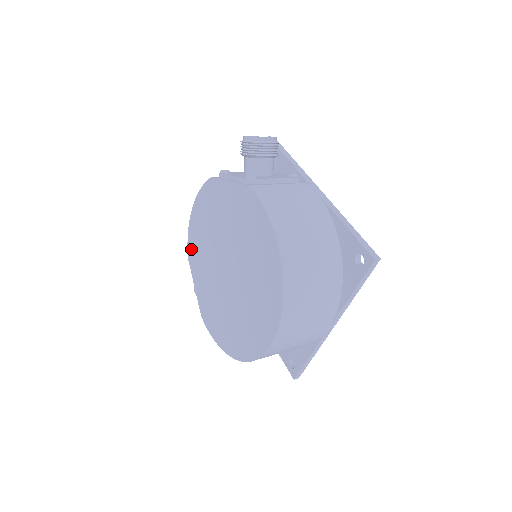
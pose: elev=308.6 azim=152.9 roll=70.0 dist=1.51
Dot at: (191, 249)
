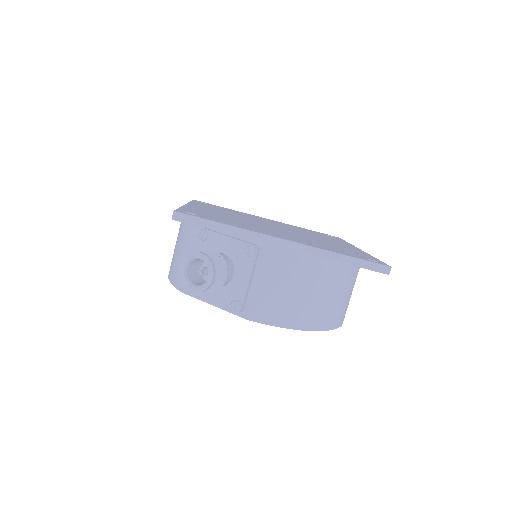
Dot at: occluded
